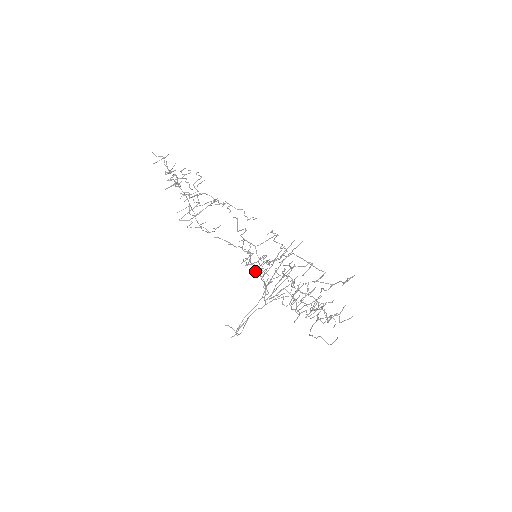
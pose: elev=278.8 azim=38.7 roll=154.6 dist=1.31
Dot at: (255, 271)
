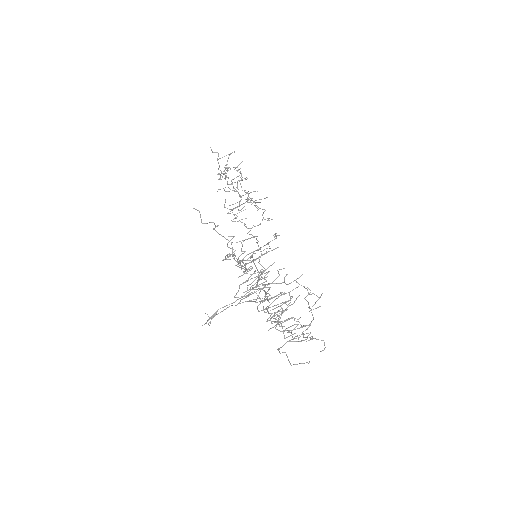
Dot at: (247, 270)
